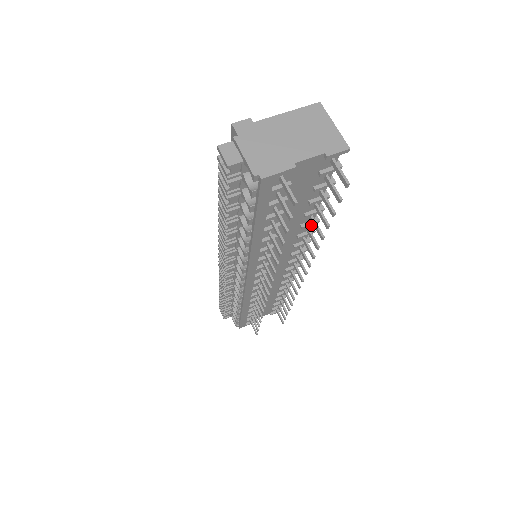
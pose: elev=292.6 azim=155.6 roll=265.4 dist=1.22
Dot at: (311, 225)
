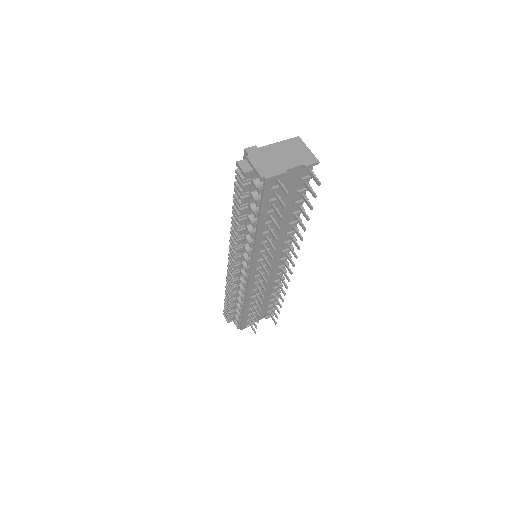
Dot at: (296, 225)
